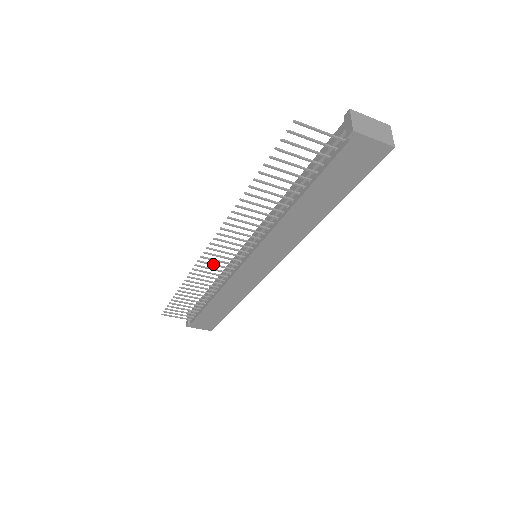
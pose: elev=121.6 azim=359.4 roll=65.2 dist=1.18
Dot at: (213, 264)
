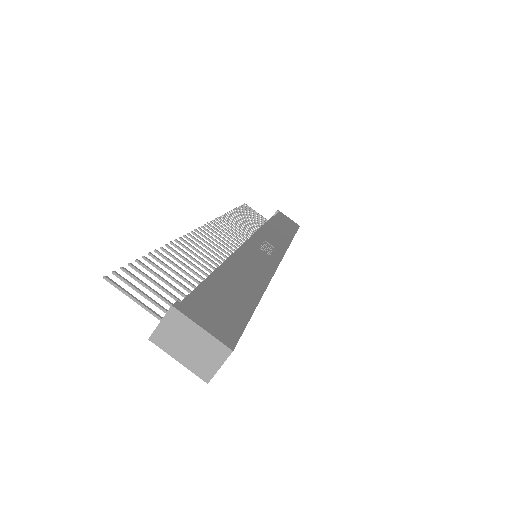
Dot at: (227, 230)
